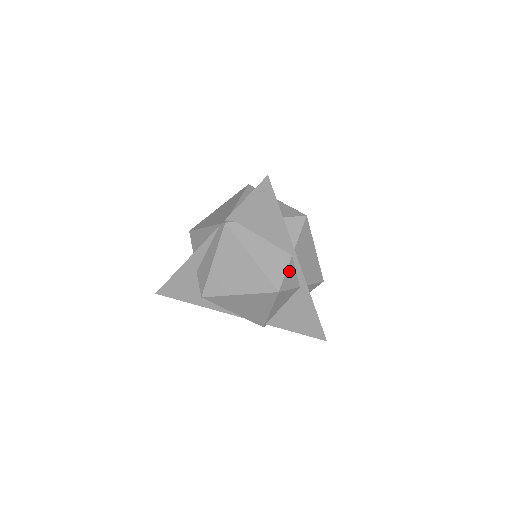
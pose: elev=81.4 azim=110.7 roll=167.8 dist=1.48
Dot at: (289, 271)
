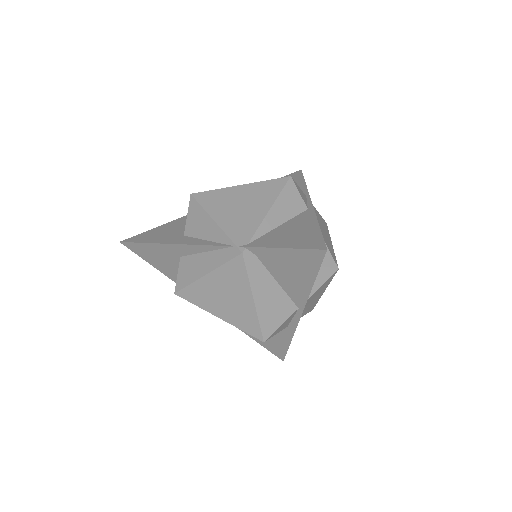
Dot at: (286, 321)
